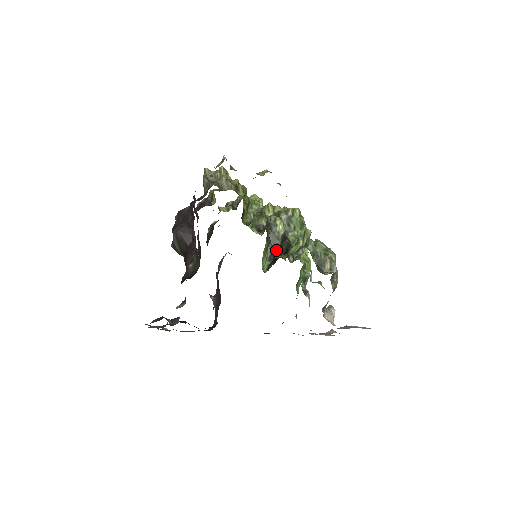
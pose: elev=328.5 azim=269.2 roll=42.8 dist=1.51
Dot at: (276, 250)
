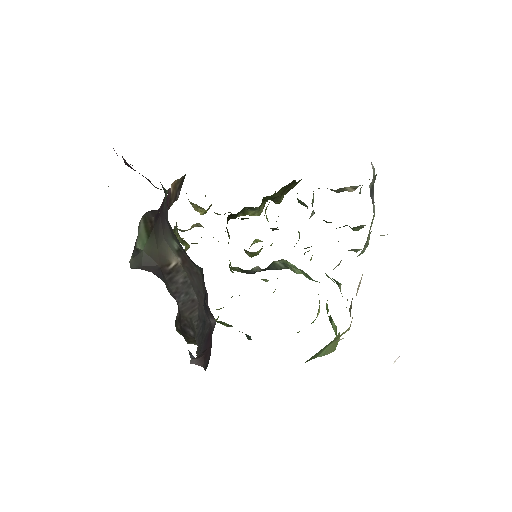
Dot at: occluded
